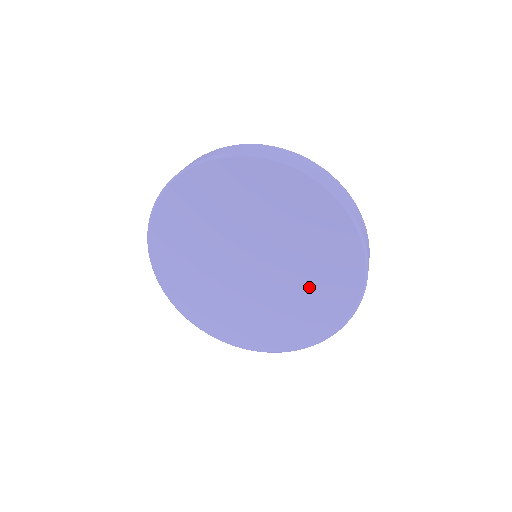
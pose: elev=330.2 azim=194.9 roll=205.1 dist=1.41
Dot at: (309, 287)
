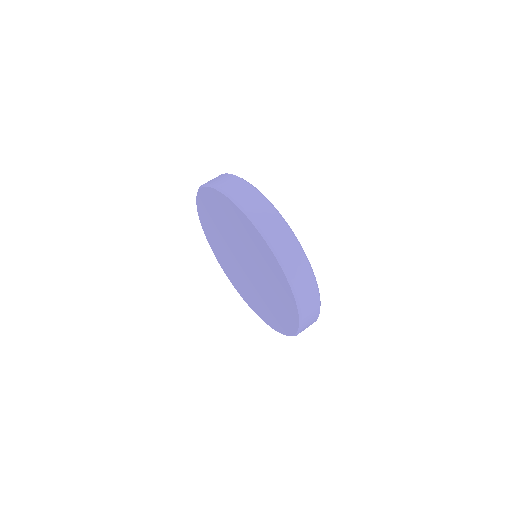
Dot at: (269, 279)
